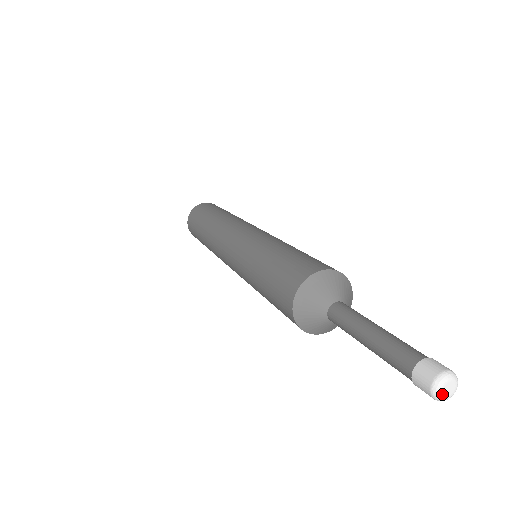
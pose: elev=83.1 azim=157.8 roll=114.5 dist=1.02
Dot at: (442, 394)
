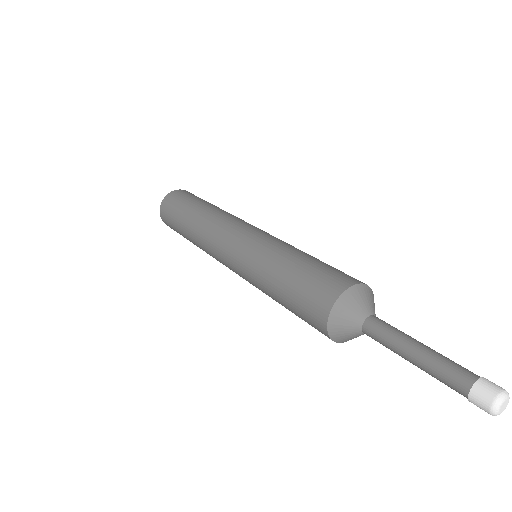
Dot at: (499, 411)
